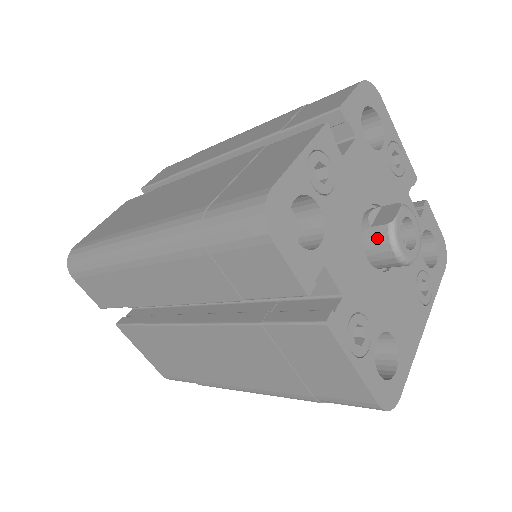
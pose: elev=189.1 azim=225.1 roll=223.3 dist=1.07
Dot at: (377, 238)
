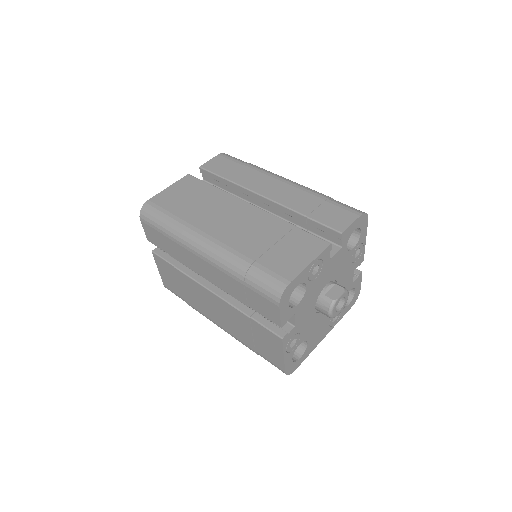
Dot at: (325, 303)
